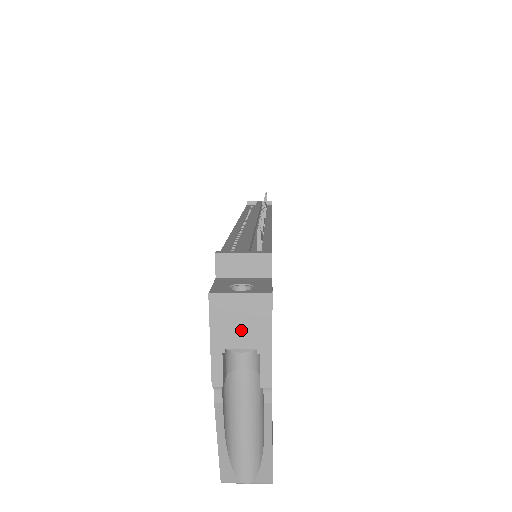
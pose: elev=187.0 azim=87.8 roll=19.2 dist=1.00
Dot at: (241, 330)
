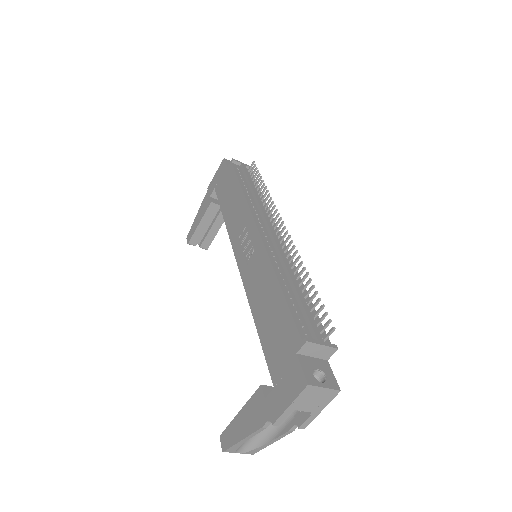
Dot at: (311, 403)
